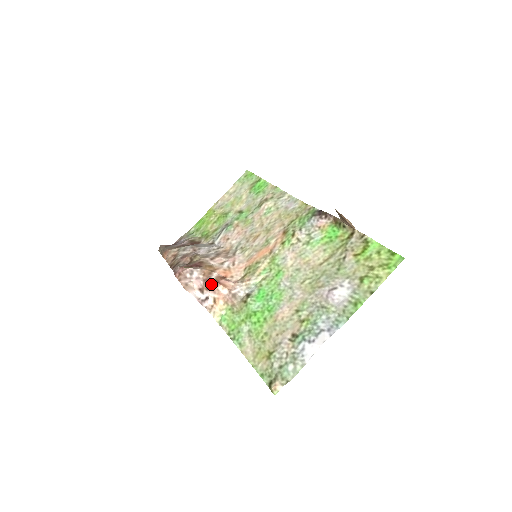
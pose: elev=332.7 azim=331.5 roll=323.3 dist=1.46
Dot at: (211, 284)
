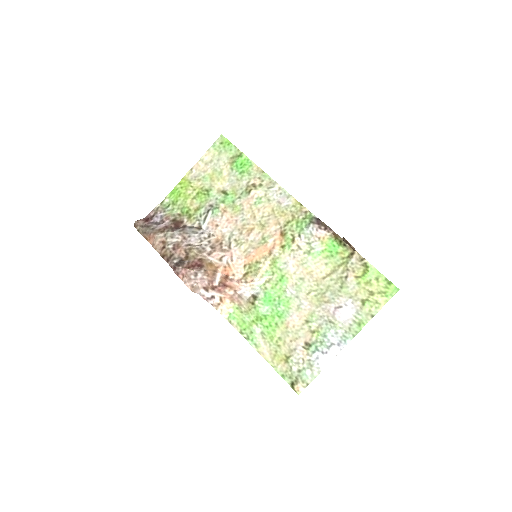
Dot at: (218, 287)
